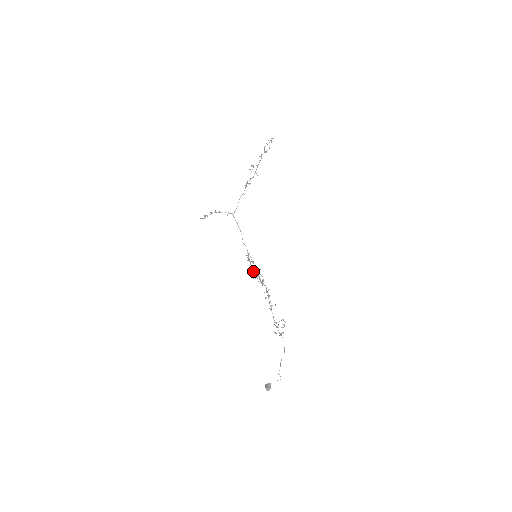
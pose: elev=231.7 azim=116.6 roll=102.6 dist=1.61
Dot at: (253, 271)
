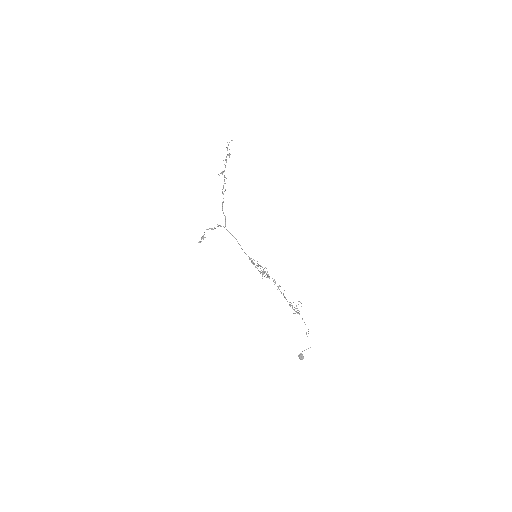
Dot at: (258, 270)
